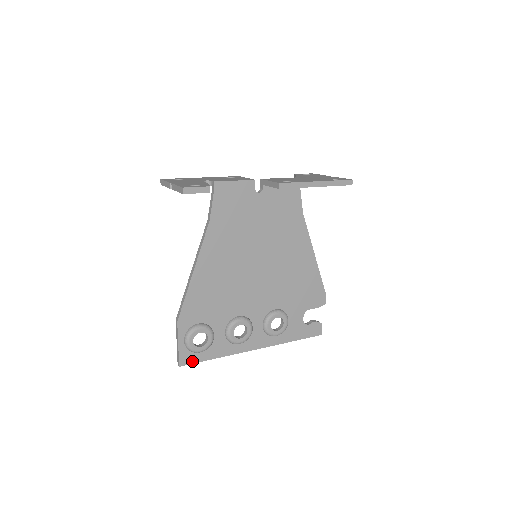
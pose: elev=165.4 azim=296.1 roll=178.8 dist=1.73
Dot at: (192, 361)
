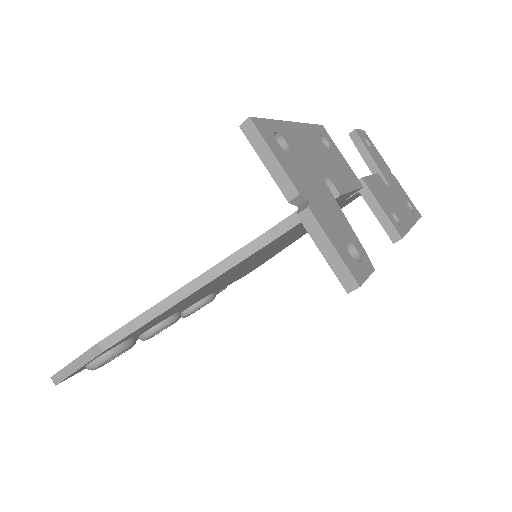
Dot at: (77, 372)
